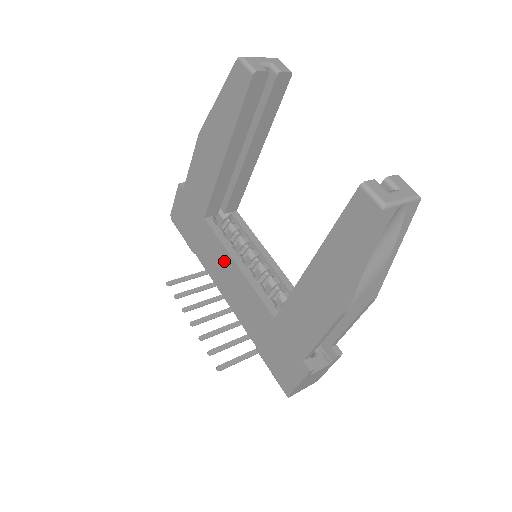
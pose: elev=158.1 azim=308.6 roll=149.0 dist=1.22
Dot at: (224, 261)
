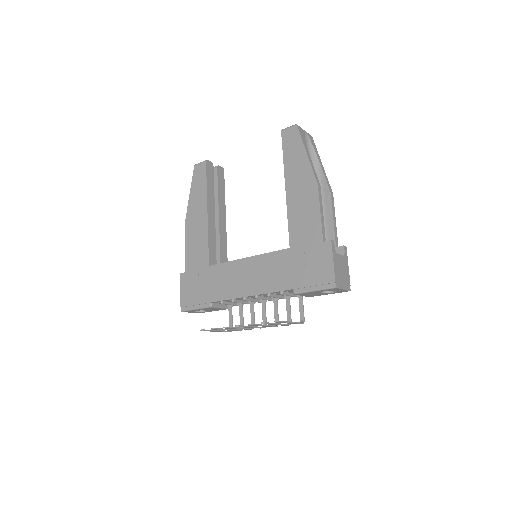
Dot at: (237, 270)
